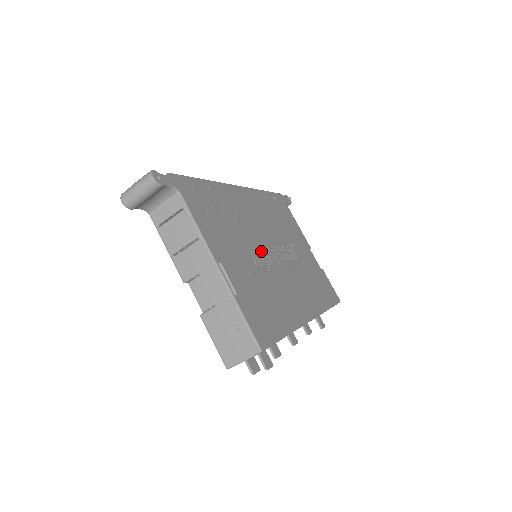
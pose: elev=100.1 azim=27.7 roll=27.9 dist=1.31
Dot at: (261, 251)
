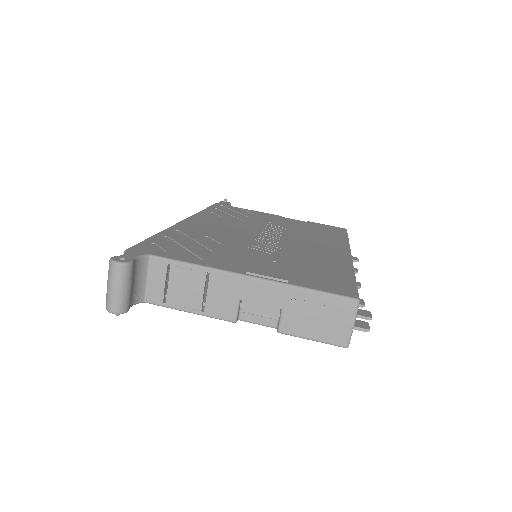
Dot at: (258, 243)
